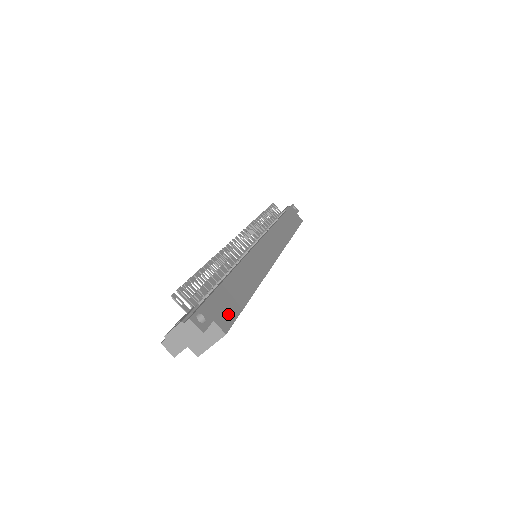
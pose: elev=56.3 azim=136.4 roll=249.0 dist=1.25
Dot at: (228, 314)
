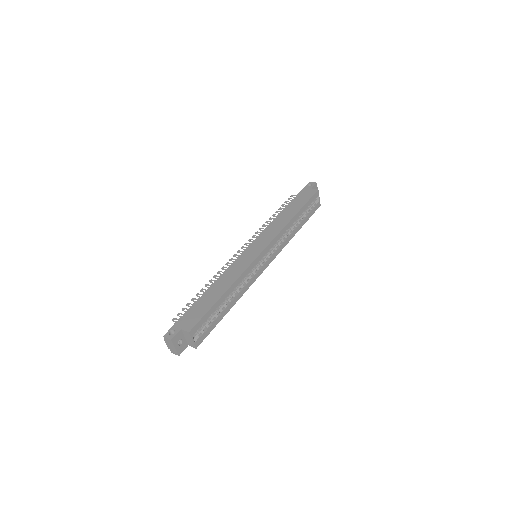
Dot at: (195, 319)
